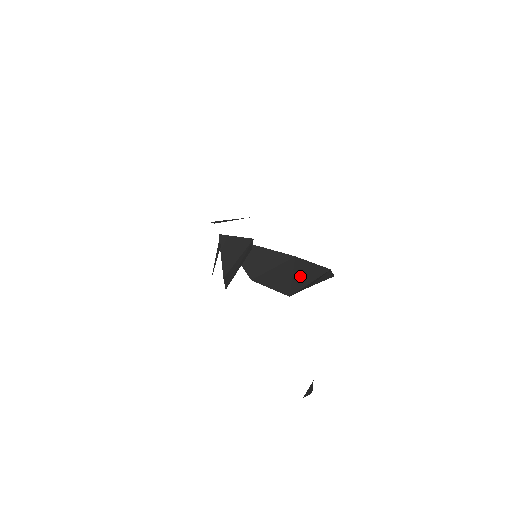
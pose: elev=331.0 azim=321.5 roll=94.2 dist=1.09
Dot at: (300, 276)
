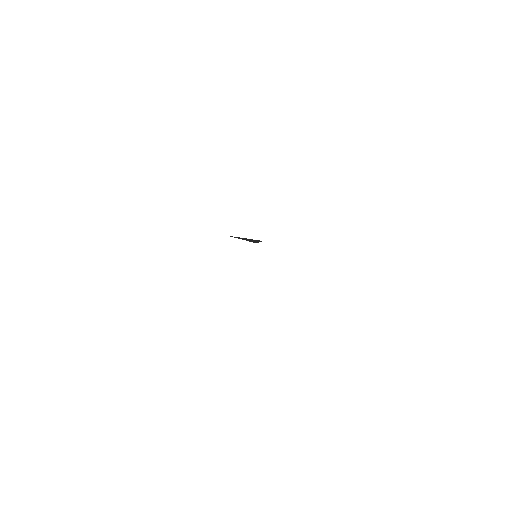
Dot at: occluded
